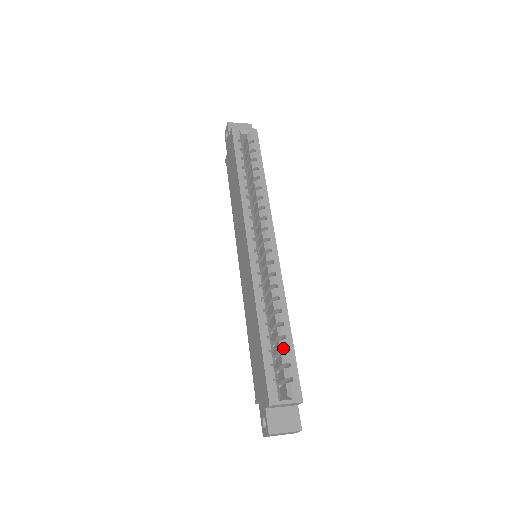
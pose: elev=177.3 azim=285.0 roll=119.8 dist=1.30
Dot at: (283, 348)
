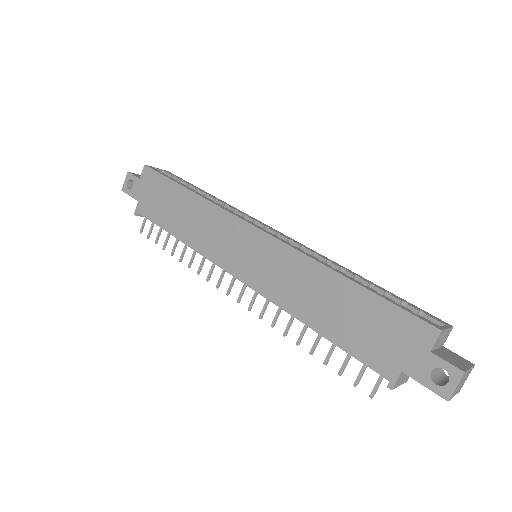
Dot at: (382, 292)
